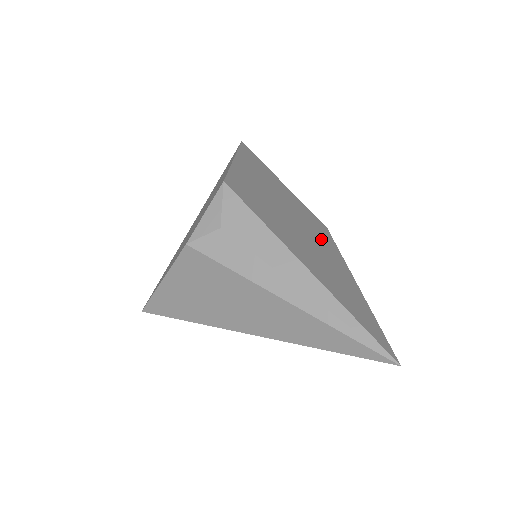
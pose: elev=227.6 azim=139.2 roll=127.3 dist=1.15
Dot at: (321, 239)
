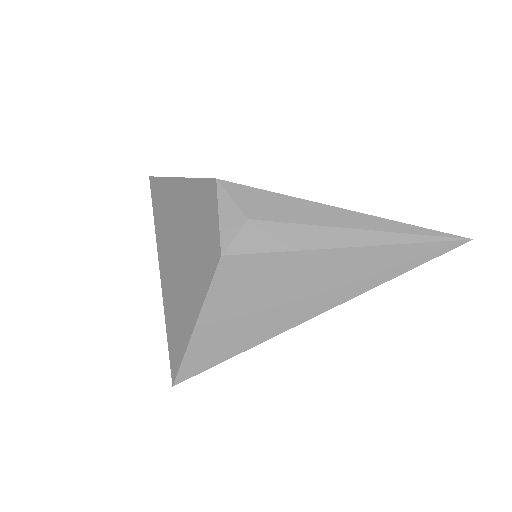
Dot at: occluded
